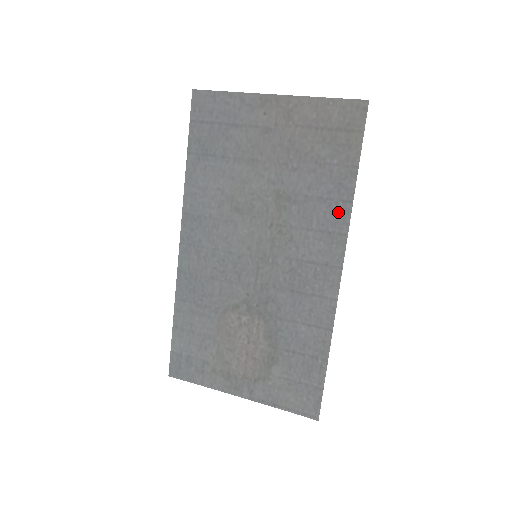
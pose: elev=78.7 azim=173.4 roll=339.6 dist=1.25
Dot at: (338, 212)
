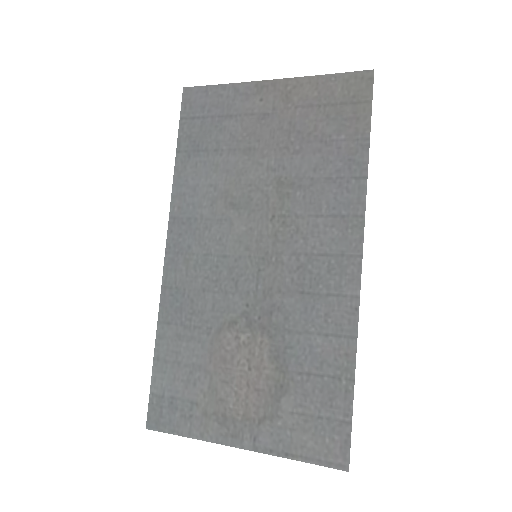
Dot at: (351, 191)
